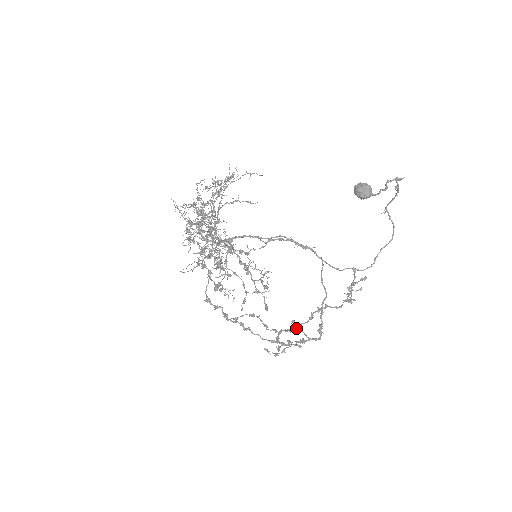
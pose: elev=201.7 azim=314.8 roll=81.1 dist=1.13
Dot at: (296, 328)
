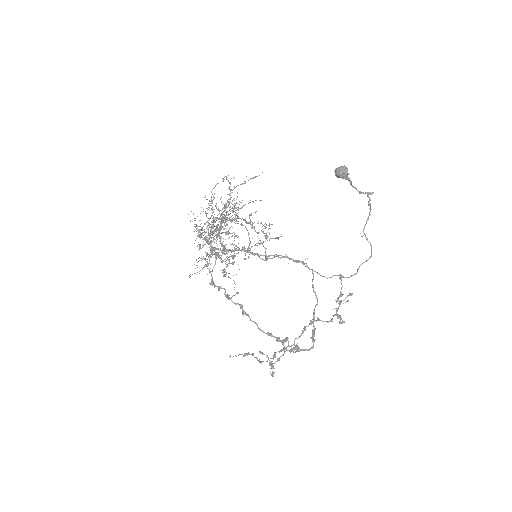
Dot at: (290, 346)
